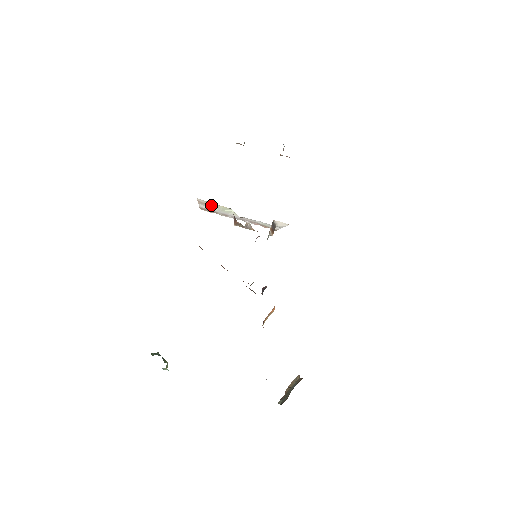
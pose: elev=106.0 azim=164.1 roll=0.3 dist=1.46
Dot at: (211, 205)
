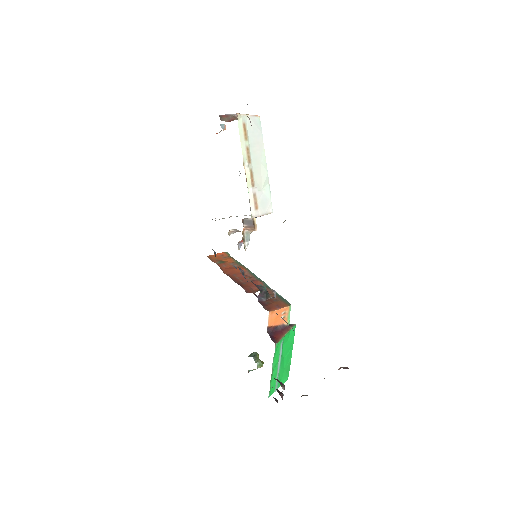
Dot at: occluded
